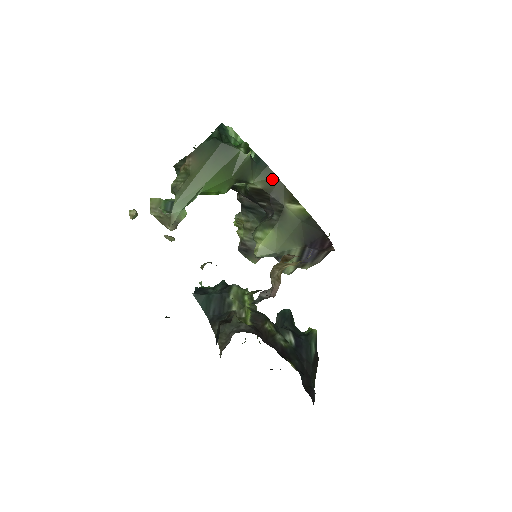
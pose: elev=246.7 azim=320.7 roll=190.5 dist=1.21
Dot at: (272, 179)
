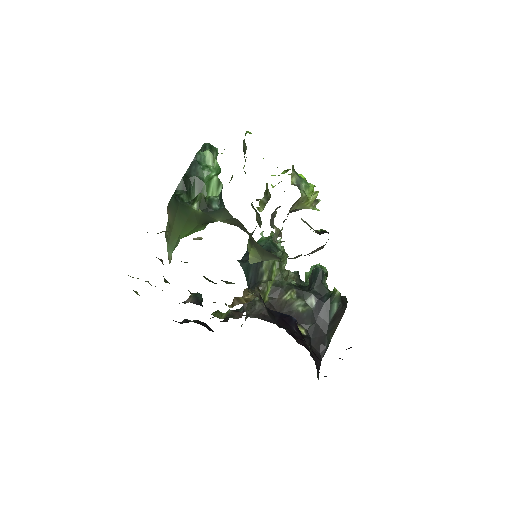
Dot at: (231, 219)
